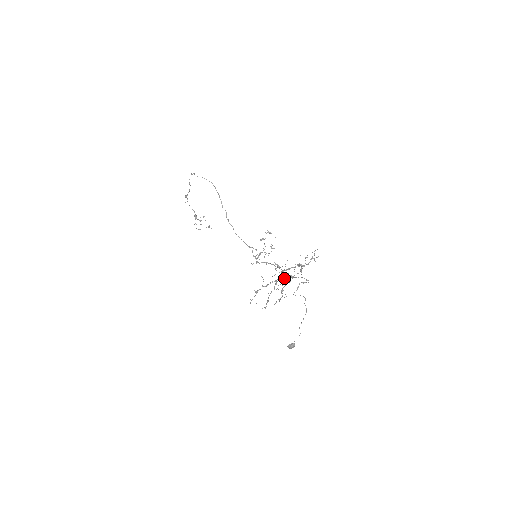
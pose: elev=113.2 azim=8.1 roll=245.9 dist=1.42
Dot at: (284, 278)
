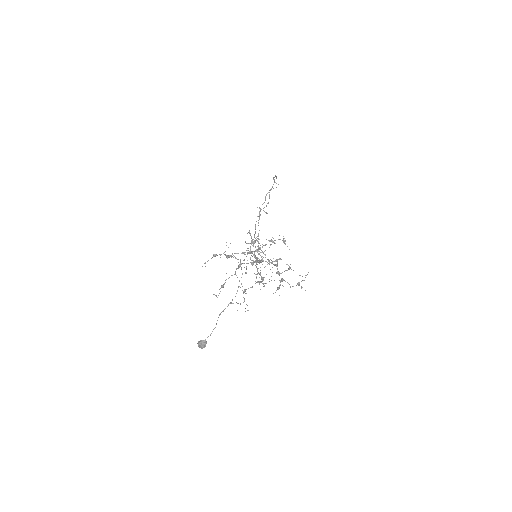
Dot at: (256, 277)
